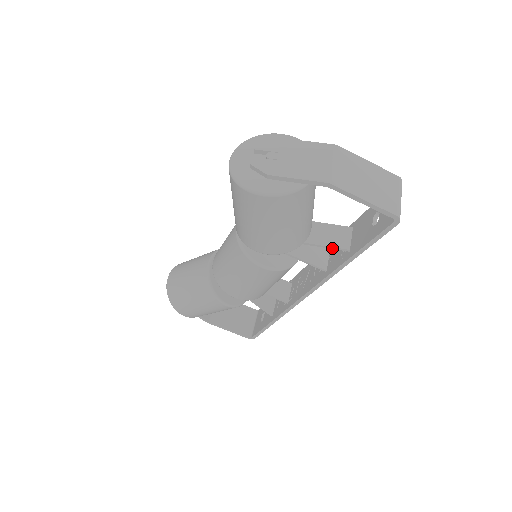
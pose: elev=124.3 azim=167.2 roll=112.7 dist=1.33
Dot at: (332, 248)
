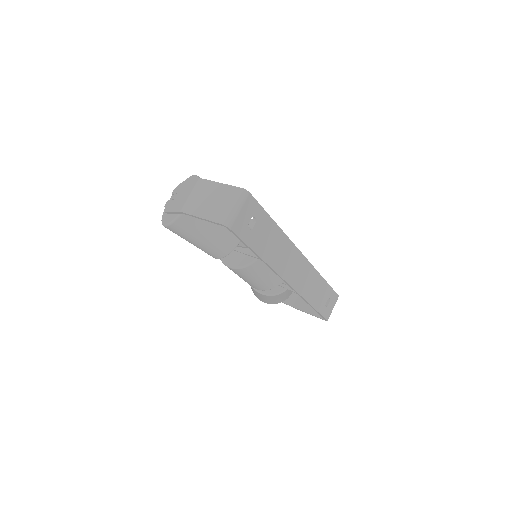
Dot at: occluded
